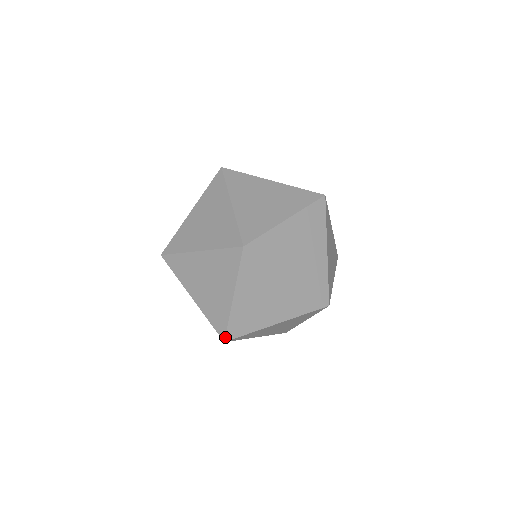
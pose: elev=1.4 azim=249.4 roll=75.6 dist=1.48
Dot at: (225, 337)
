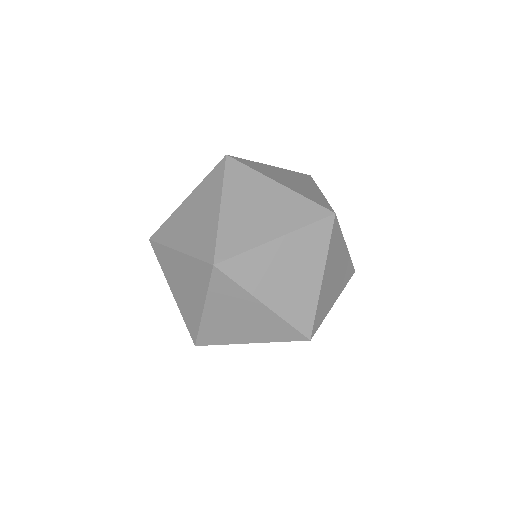
Dot at: (214, 258)
